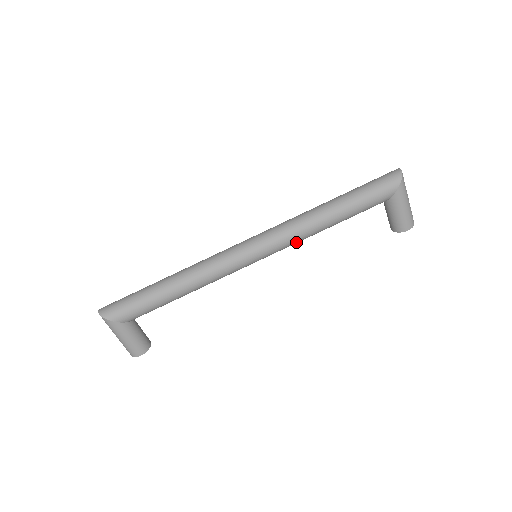
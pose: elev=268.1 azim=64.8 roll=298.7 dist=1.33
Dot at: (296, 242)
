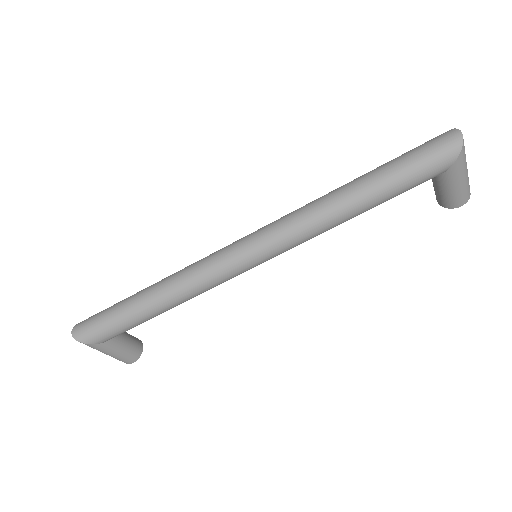
Dot at: occluded
